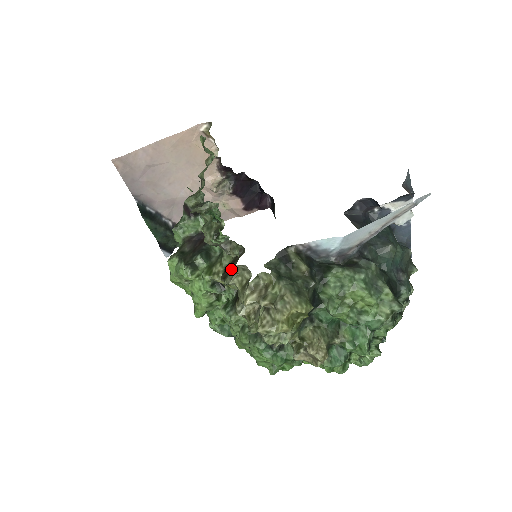
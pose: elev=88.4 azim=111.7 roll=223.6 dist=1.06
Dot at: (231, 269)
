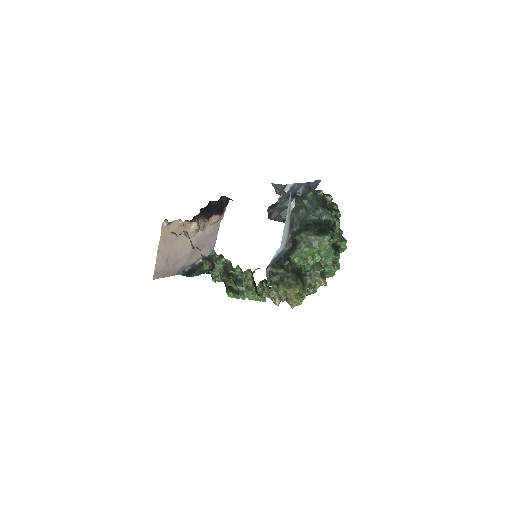
Dot at: occluded
